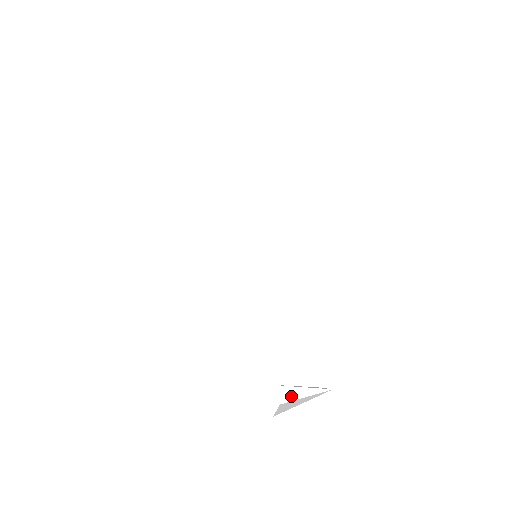
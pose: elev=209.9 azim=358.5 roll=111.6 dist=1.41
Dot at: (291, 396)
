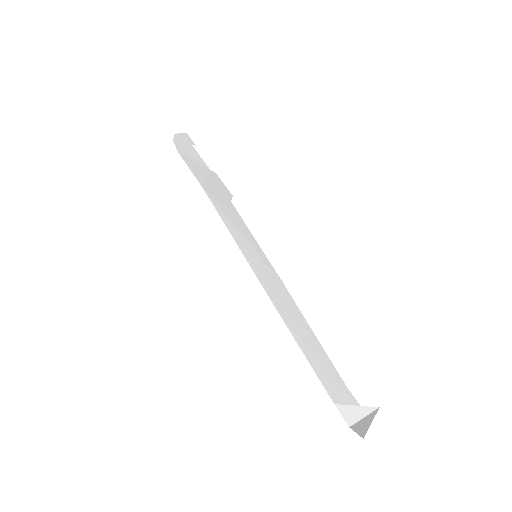
Dot at: (354, 416)
